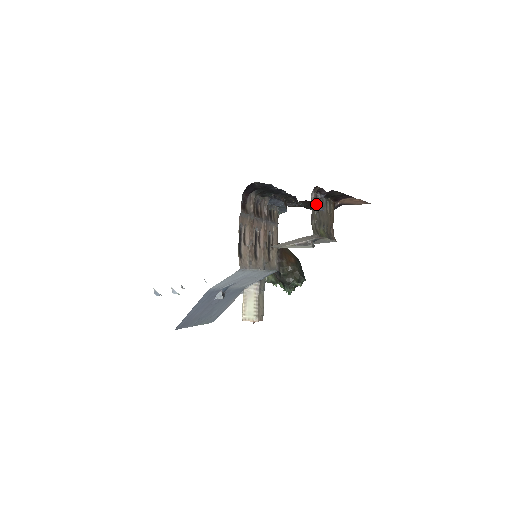
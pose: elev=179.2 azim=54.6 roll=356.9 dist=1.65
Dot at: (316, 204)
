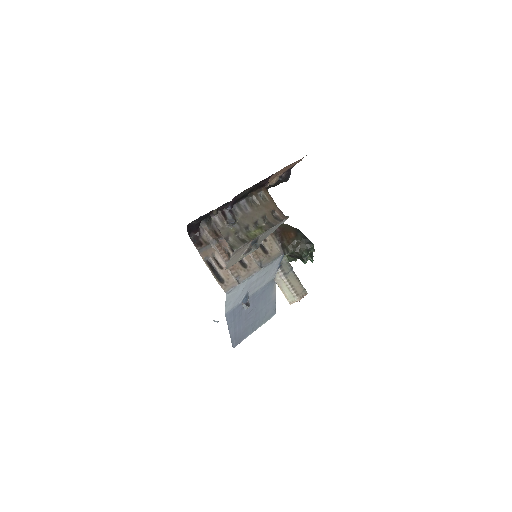
Dot at: (226, 221)
